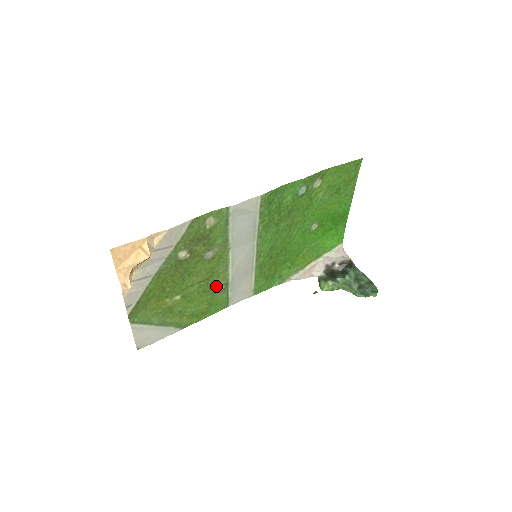
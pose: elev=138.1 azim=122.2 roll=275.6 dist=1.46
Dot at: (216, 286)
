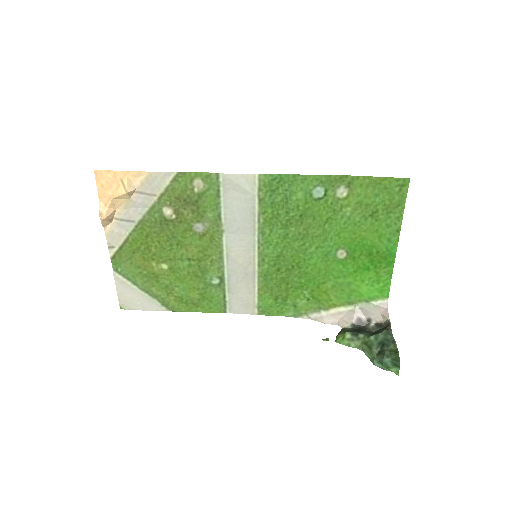
Dot at: (210, 275)
